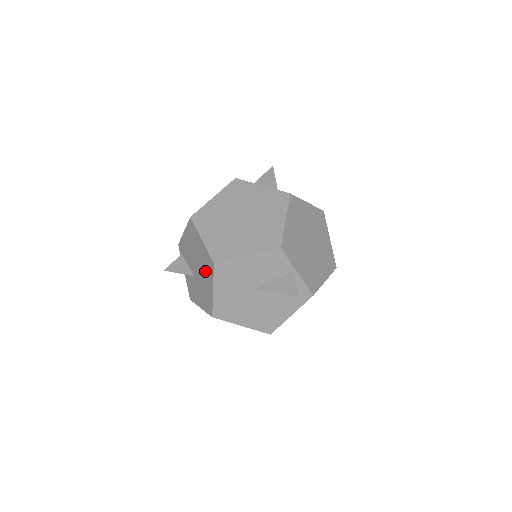
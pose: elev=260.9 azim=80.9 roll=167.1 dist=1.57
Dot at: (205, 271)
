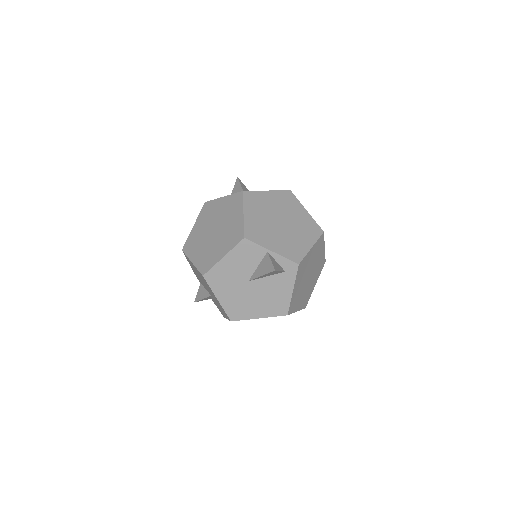
Dot at: (207, 286)
